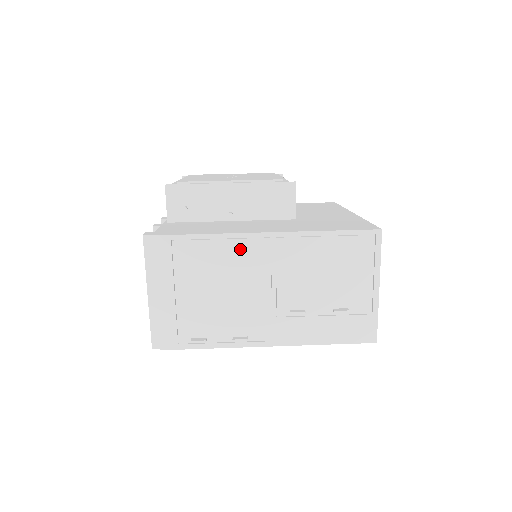
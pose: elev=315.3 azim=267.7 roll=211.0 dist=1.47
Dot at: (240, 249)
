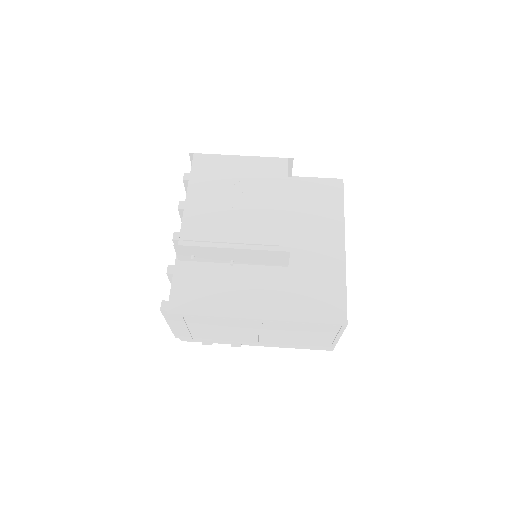
Dot at: (235, 322)
